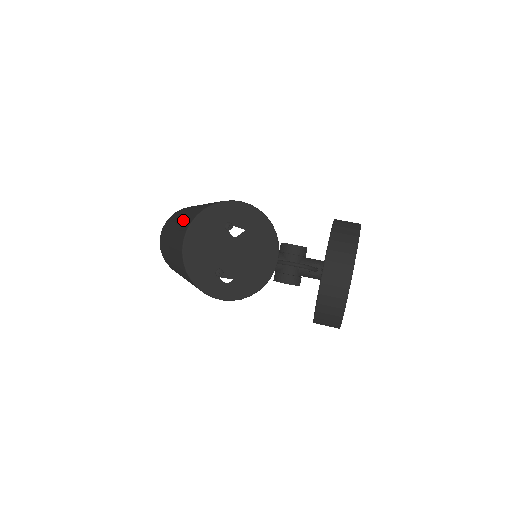
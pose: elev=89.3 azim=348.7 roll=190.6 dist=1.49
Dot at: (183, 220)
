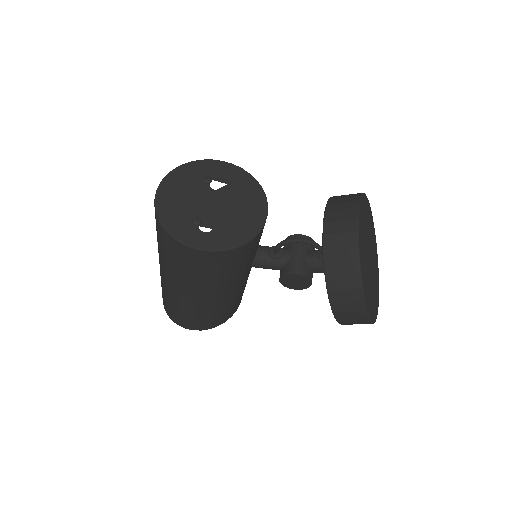
Dot at: occluded
